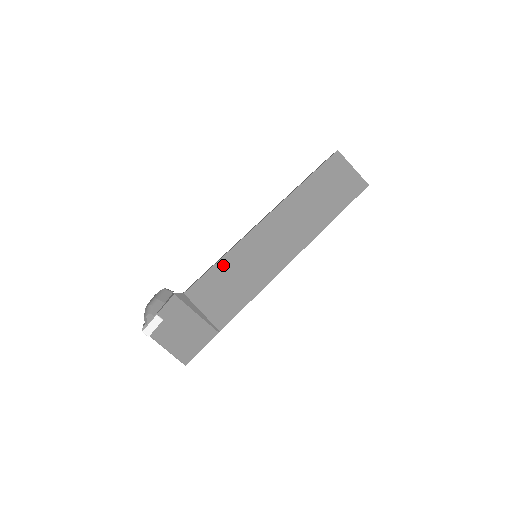
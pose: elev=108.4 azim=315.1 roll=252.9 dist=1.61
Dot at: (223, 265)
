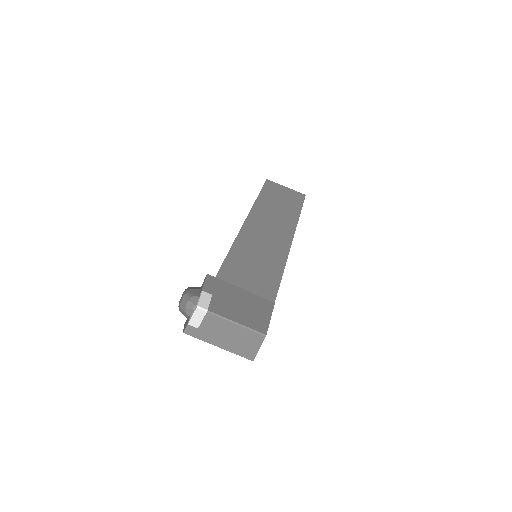
Dot at: (236, 252)
